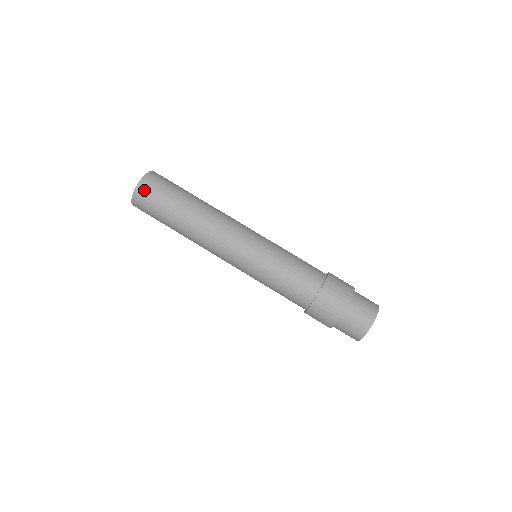
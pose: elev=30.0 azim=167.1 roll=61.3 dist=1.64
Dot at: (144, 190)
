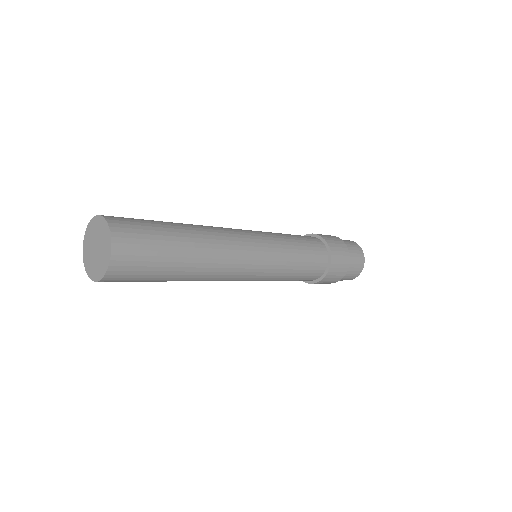
Dot at: (123, 264)
